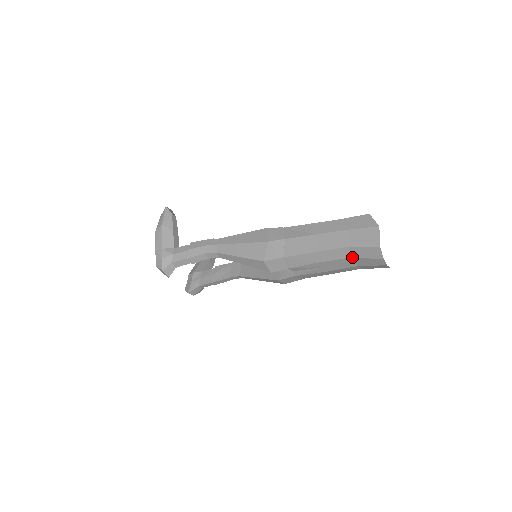
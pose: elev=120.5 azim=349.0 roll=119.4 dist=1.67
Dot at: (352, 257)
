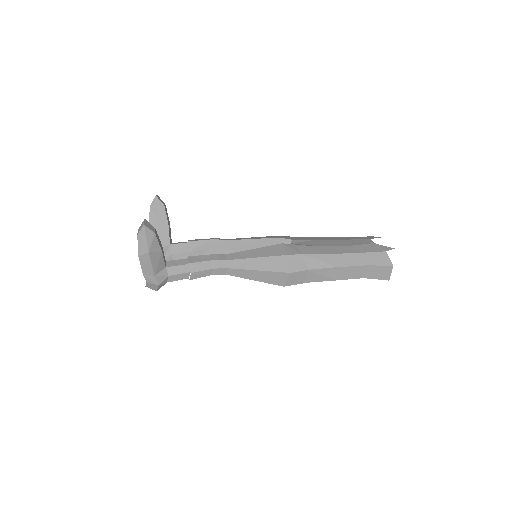
Dot at: occluded
